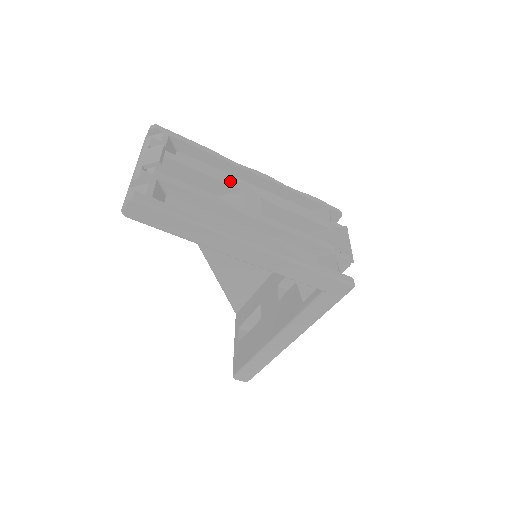
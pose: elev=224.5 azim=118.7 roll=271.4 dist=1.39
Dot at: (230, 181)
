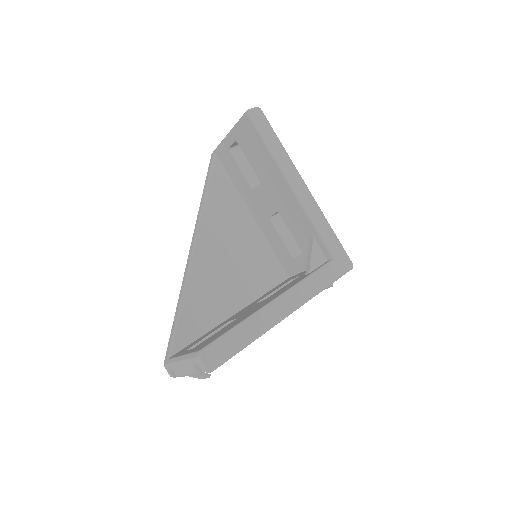
Dot at: occluded
